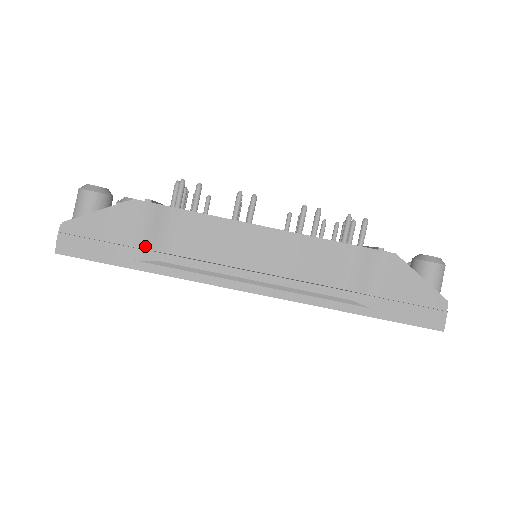
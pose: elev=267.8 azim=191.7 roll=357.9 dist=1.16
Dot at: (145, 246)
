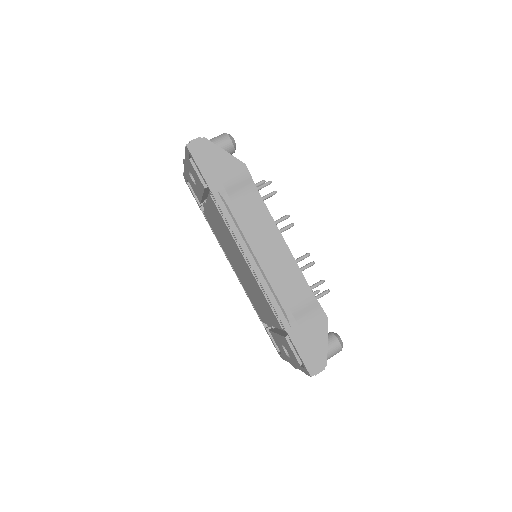
Dot at: (226, 188)
